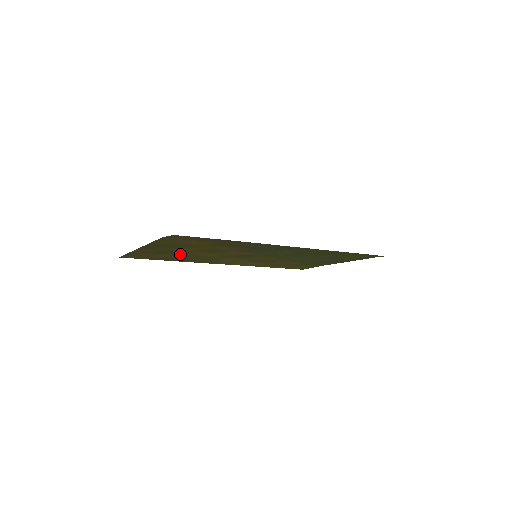
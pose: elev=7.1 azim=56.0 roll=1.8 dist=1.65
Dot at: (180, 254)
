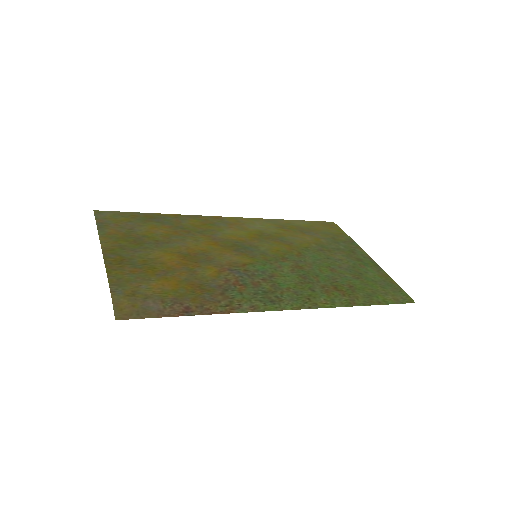
Dot at: (162, 237)
